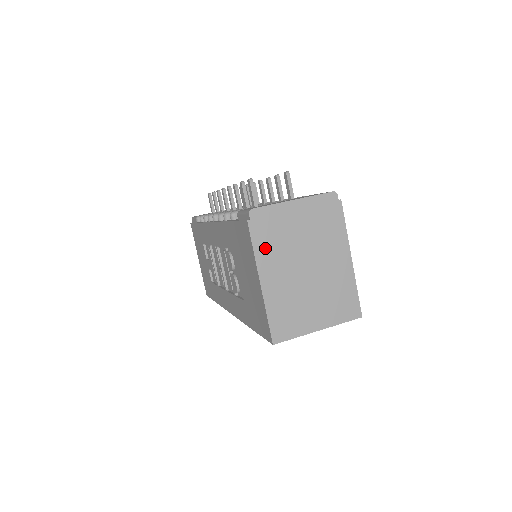
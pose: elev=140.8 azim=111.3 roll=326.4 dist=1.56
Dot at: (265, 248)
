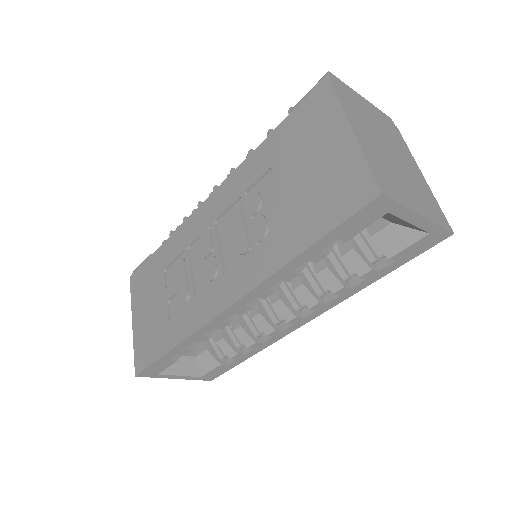
Dot at: (348, 106)
